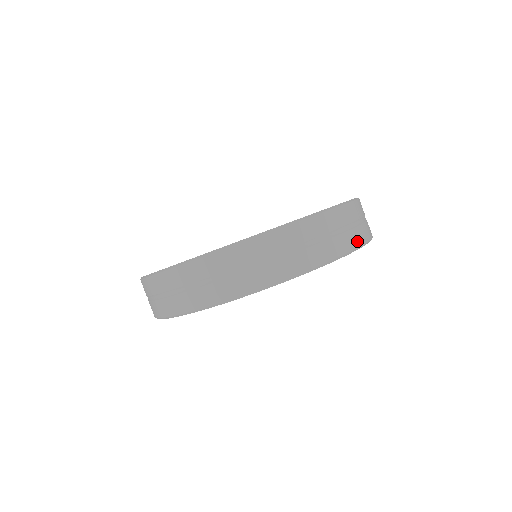
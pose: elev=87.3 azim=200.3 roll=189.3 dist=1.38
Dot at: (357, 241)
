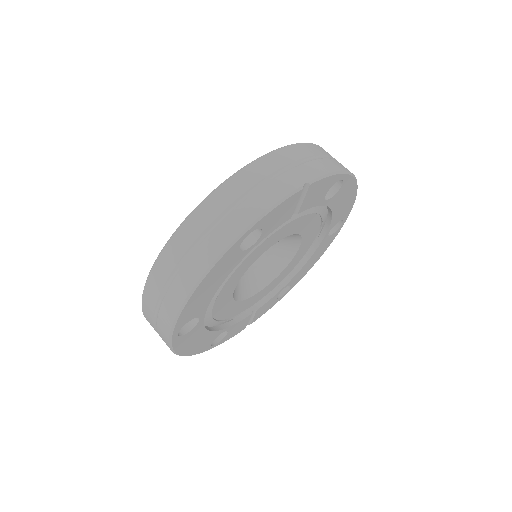
Dot at: (259, 208)
